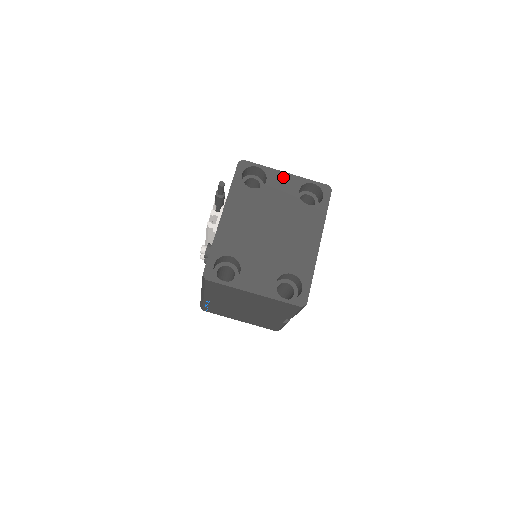
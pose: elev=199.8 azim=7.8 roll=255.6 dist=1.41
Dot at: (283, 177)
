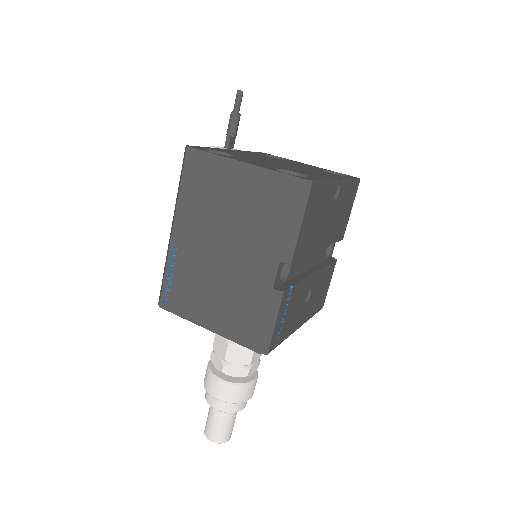
Dot at: (306, 164)
